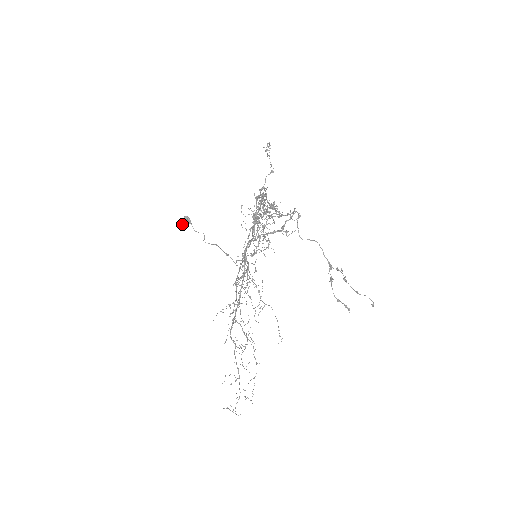
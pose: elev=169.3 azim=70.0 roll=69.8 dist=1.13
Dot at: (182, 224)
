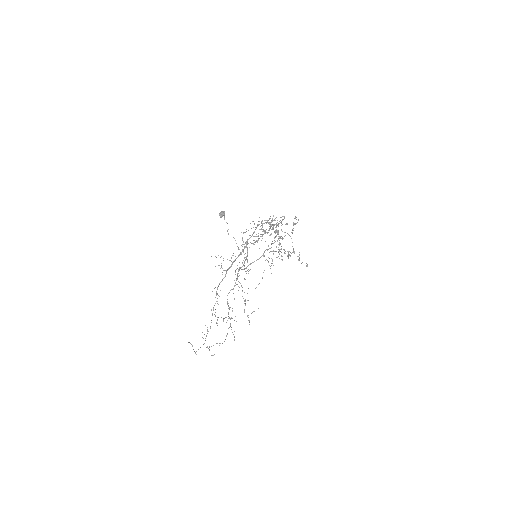
Dot at: (219, 213)
